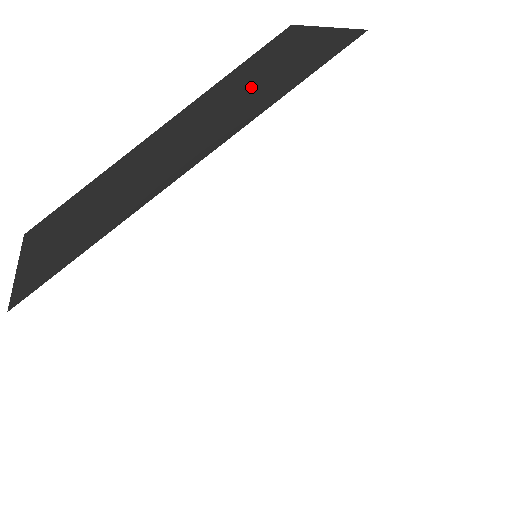
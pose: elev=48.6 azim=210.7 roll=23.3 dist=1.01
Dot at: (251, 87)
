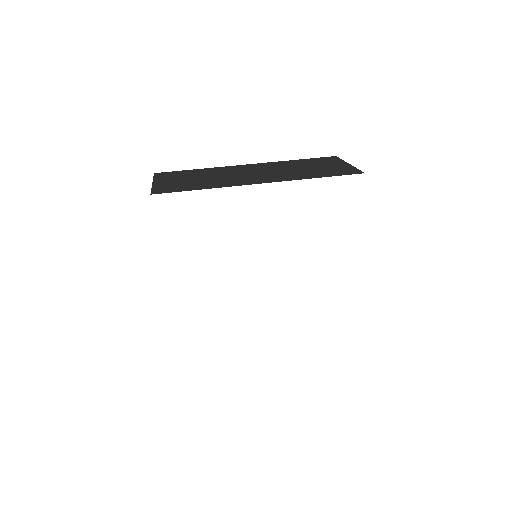
Dot at: (305, 169)
